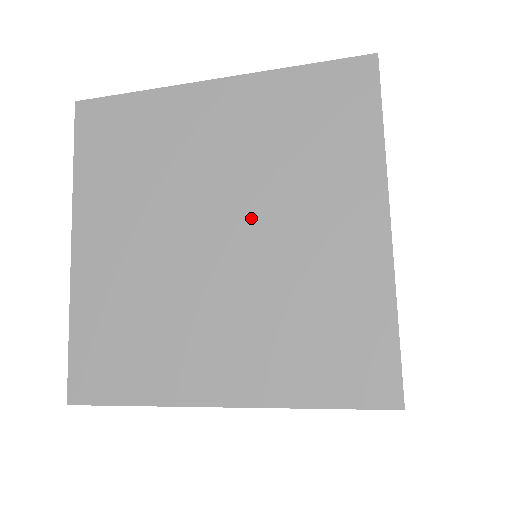
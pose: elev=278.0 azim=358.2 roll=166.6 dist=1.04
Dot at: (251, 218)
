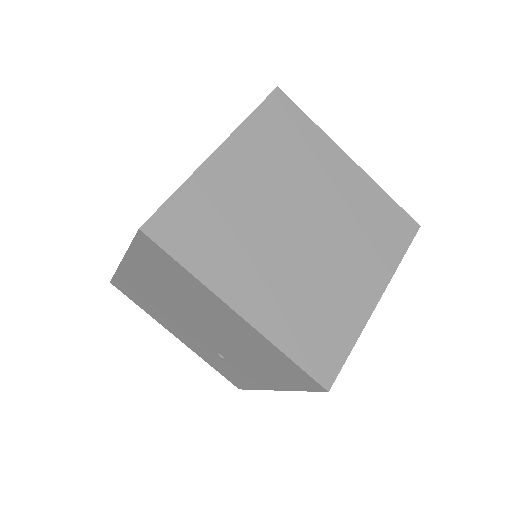
Dot at: (306, 205)
